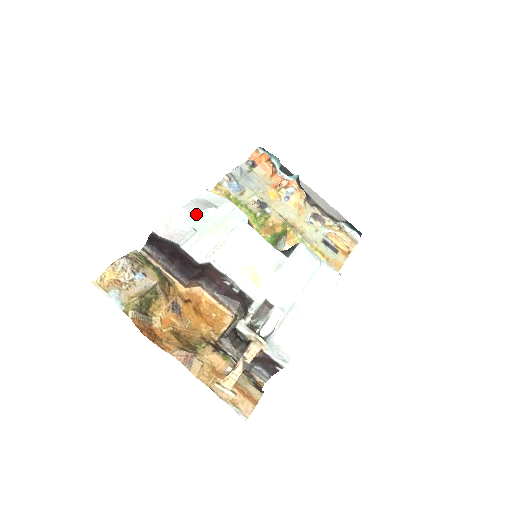
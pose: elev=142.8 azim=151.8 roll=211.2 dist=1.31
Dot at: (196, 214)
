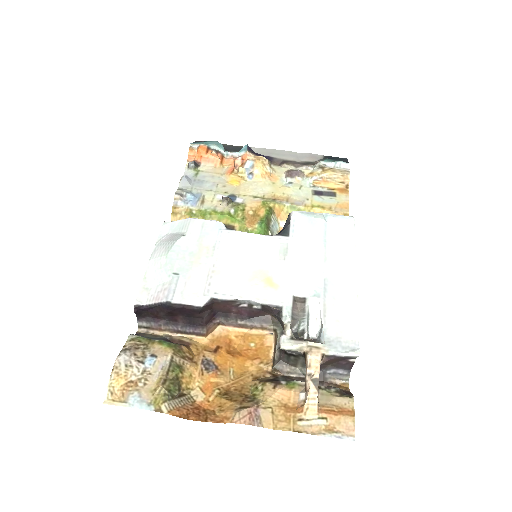
Dot at: (167, 257)
